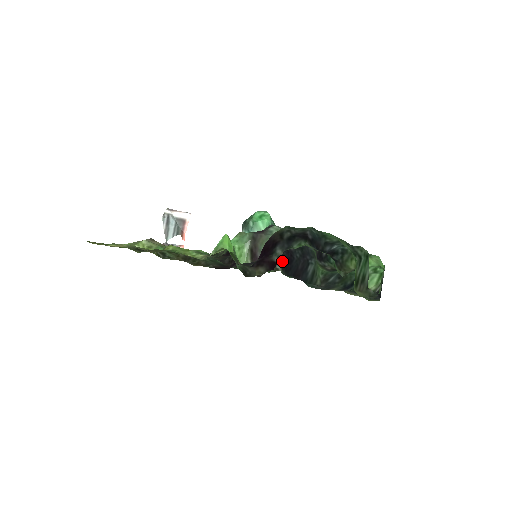
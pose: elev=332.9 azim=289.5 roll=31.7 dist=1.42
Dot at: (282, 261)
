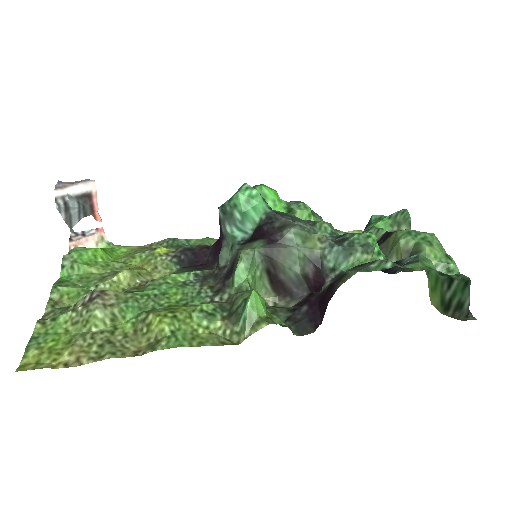
Dot at: occluded
